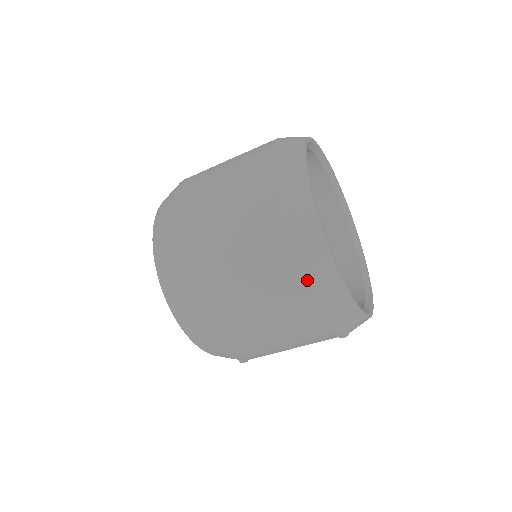
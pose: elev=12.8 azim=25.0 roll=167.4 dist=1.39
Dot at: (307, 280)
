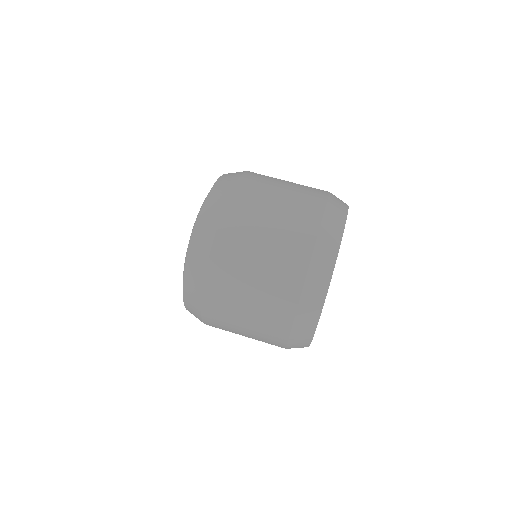
Dot at: occluded
